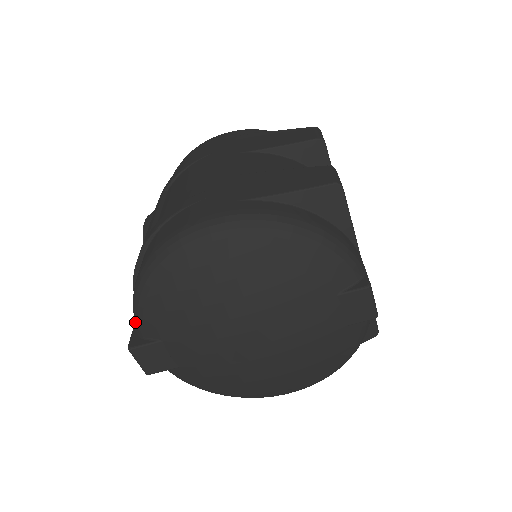
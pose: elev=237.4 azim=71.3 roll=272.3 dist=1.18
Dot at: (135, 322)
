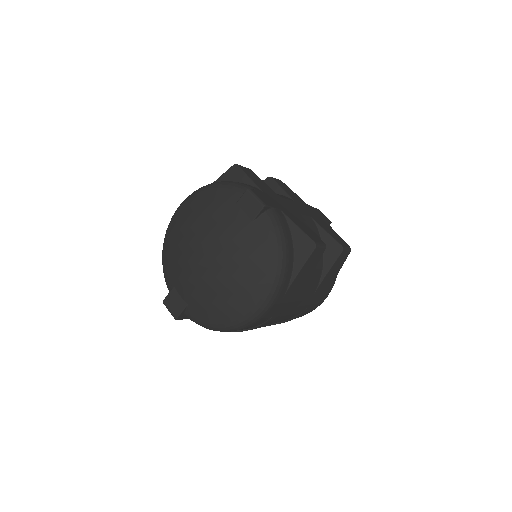
Dot at: occluded
